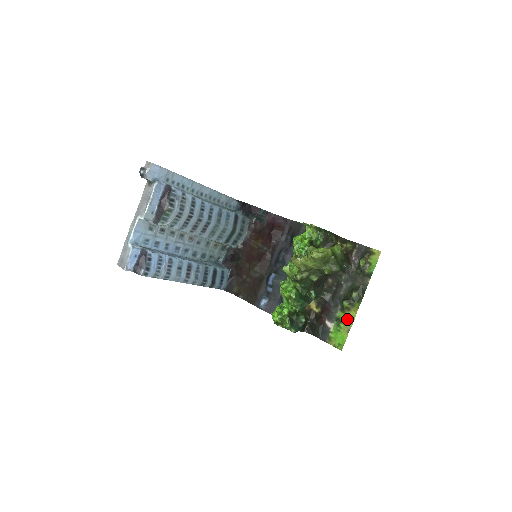
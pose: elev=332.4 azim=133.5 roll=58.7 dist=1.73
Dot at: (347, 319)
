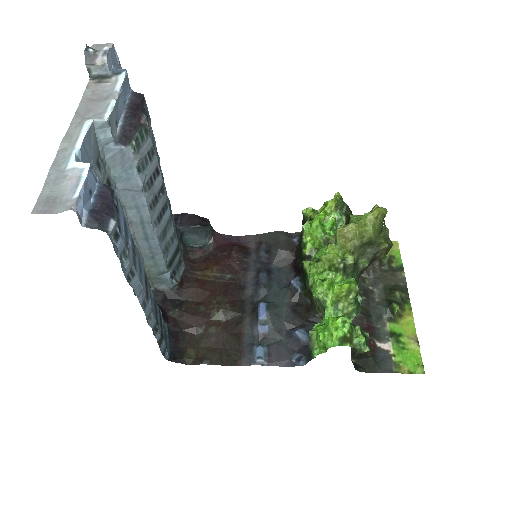
Dot at: (405, 329)
